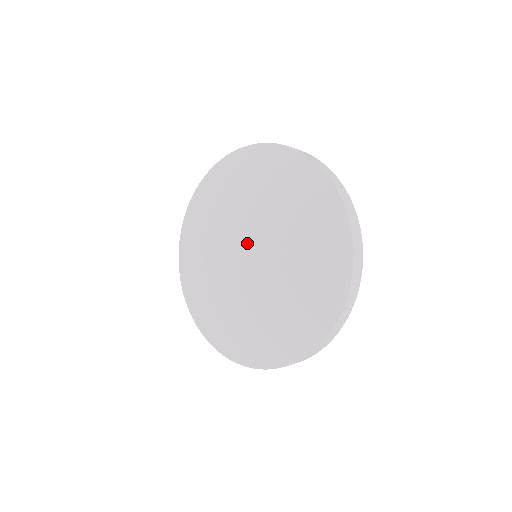
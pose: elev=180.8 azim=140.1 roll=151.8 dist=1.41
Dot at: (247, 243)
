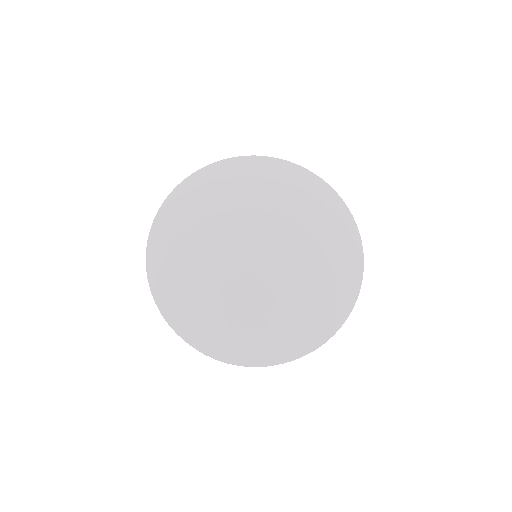
Dot at: (261, 240)
